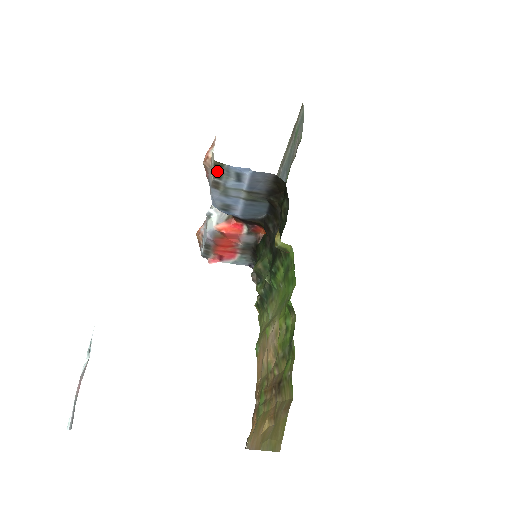
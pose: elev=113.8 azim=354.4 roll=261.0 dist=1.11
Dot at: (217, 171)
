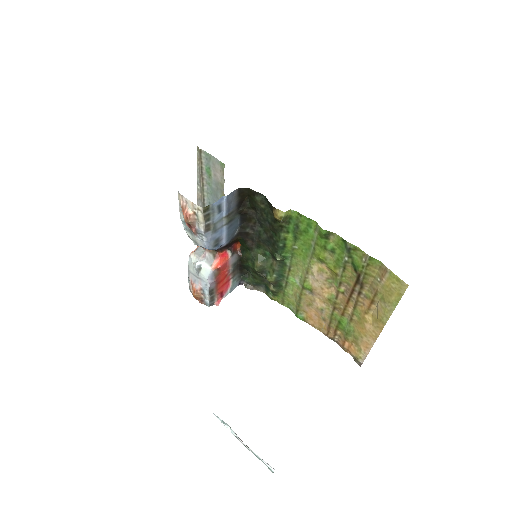
Dot at: (206, 215)
